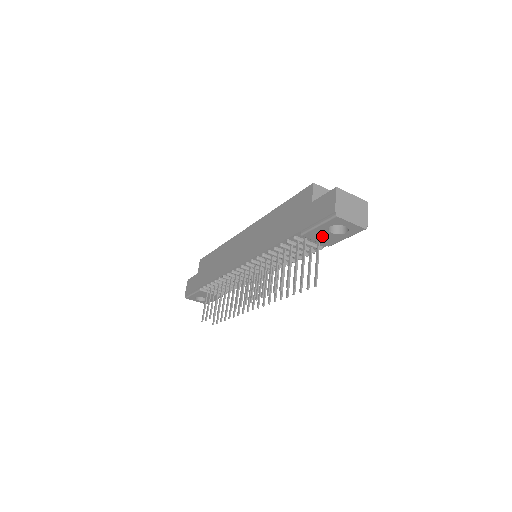
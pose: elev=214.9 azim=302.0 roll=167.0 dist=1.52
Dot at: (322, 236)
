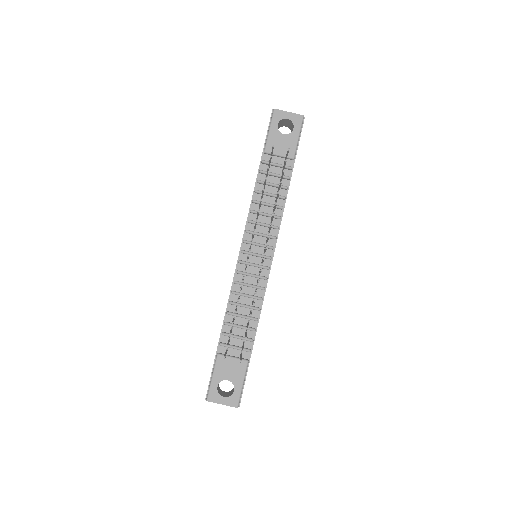
Dot at: (280, 144)
